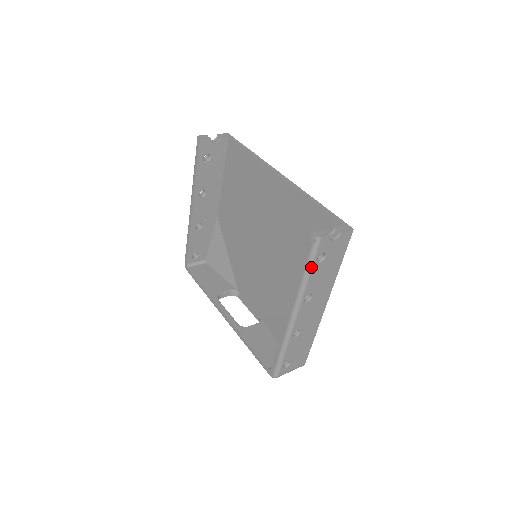
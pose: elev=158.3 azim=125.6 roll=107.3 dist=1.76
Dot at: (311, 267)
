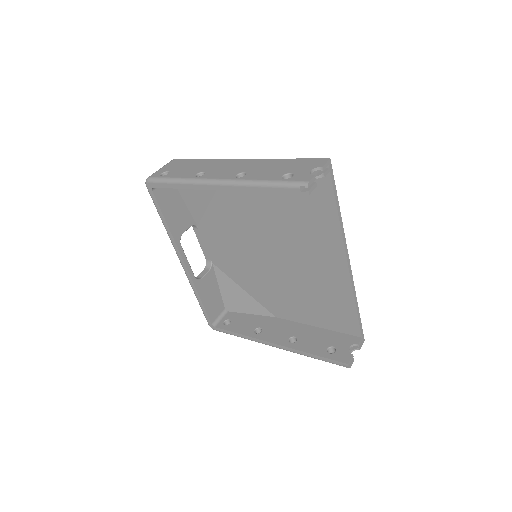
Dot at: (322, 360)
